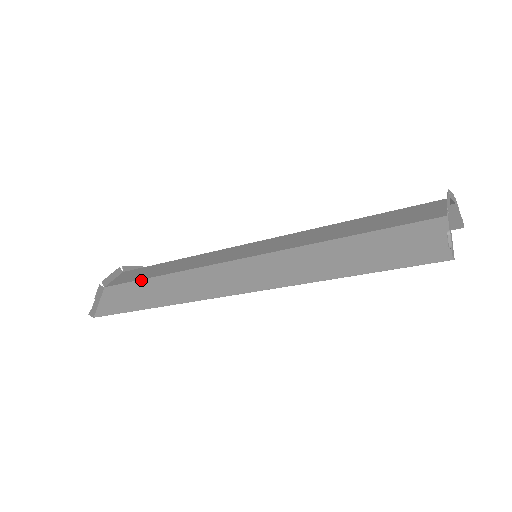
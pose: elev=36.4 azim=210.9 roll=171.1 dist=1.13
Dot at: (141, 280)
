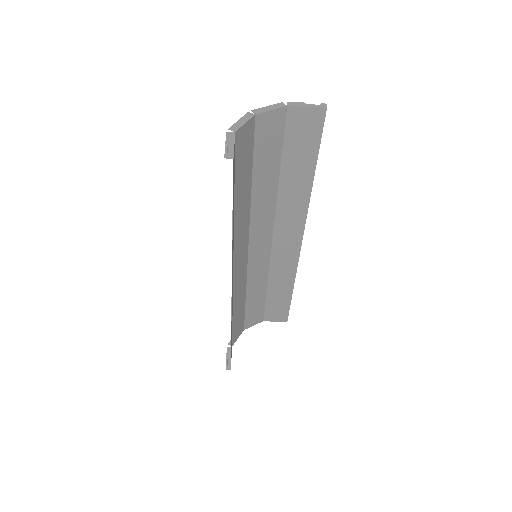
Dot at: (232, 326)
